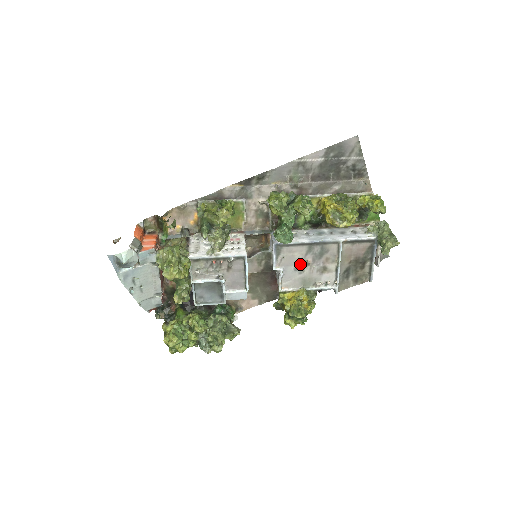
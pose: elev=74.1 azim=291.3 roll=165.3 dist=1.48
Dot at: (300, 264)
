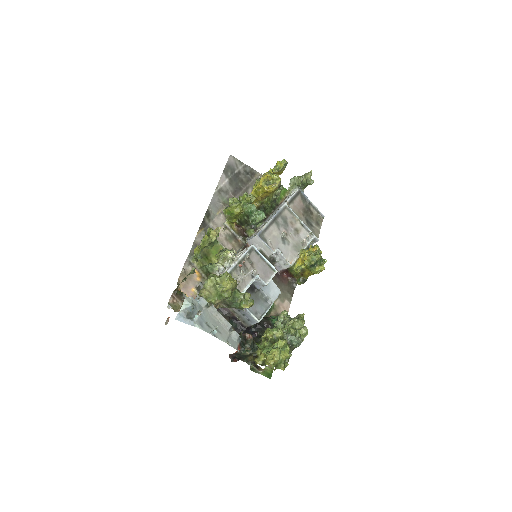
Dot at: (282, 238)
